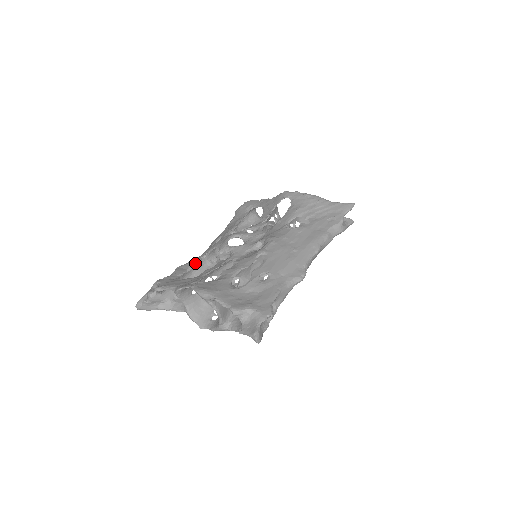
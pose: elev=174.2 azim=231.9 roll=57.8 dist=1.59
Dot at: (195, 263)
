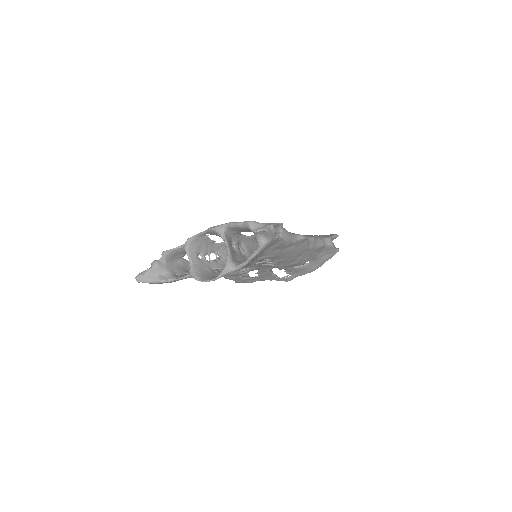
Dot at: occluded
